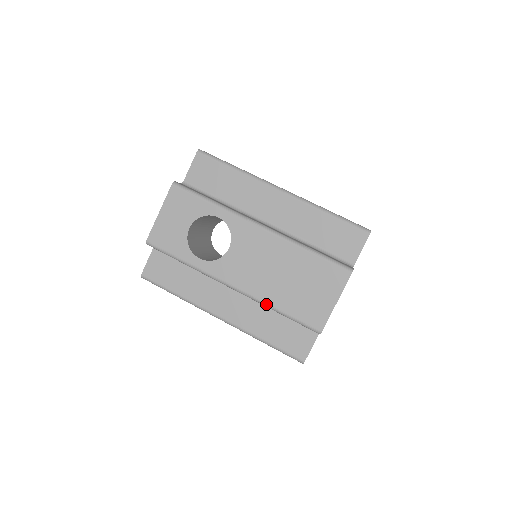
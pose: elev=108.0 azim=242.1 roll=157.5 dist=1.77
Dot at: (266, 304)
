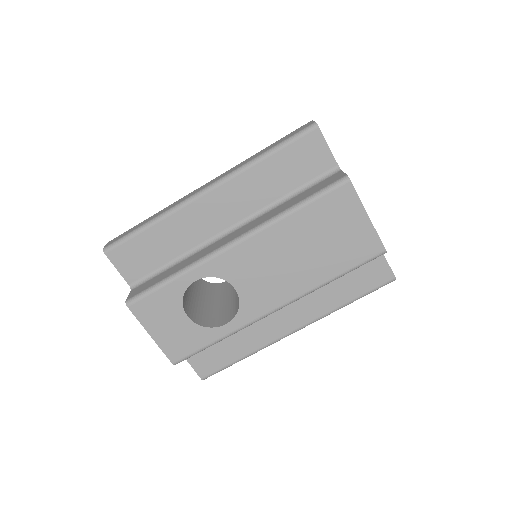
Dot at: (318, 287)
